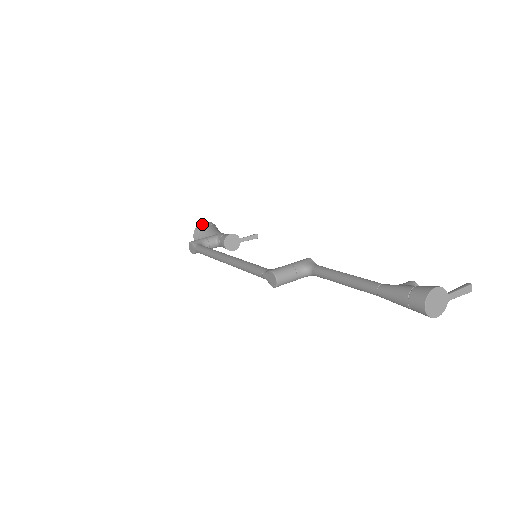
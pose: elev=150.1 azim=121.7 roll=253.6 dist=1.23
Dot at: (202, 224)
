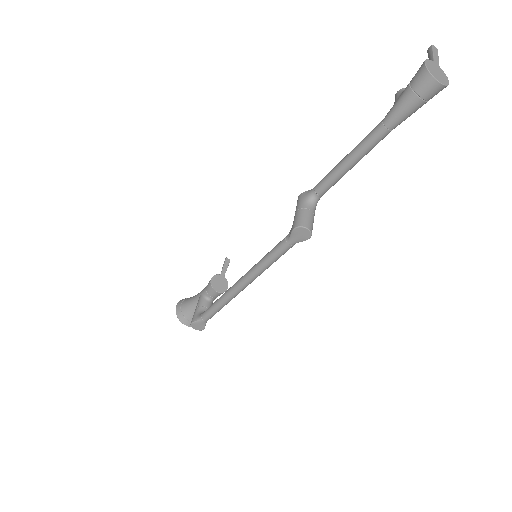
Dot at: (178, 308)
